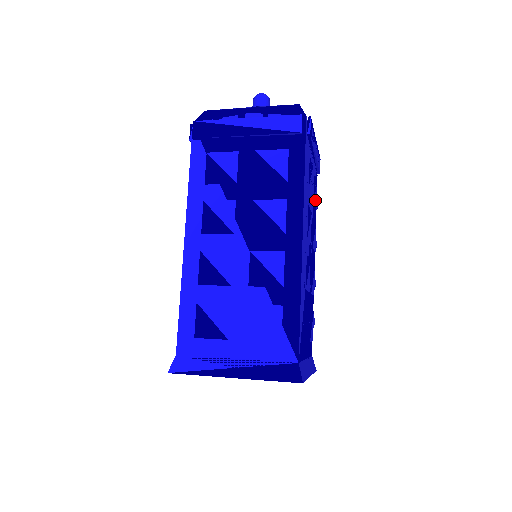
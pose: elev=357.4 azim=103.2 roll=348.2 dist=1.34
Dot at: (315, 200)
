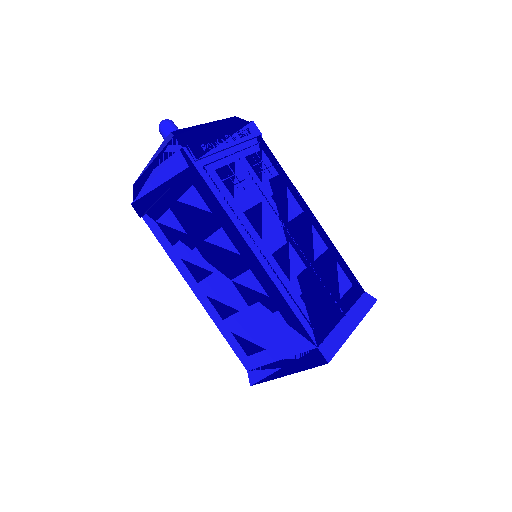
Dot at: (267, 173)
